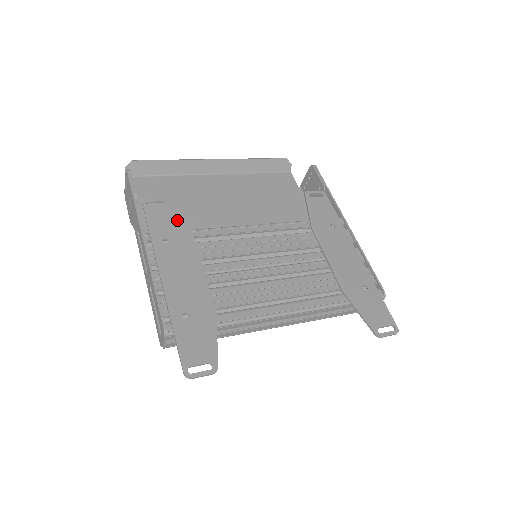
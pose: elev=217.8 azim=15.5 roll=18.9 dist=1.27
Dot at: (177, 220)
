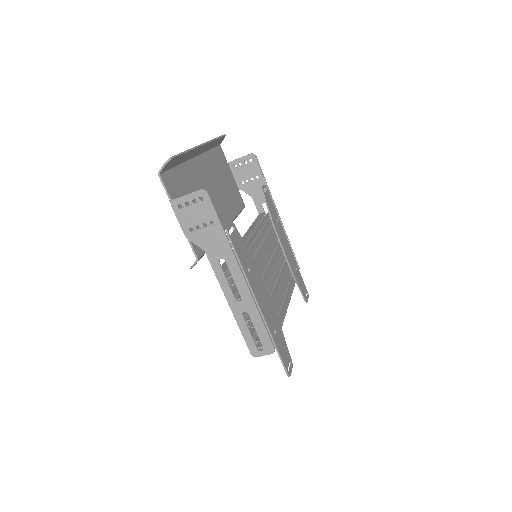
Dot at: (244, 245)
